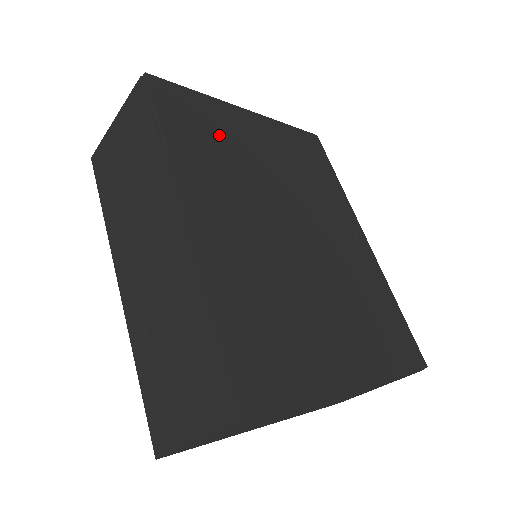
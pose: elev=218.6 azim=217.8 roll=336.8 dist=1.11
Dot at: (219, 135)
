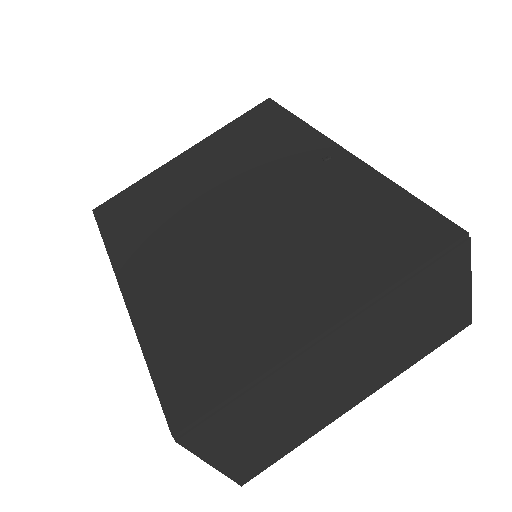
Dot at: (153, 201)
